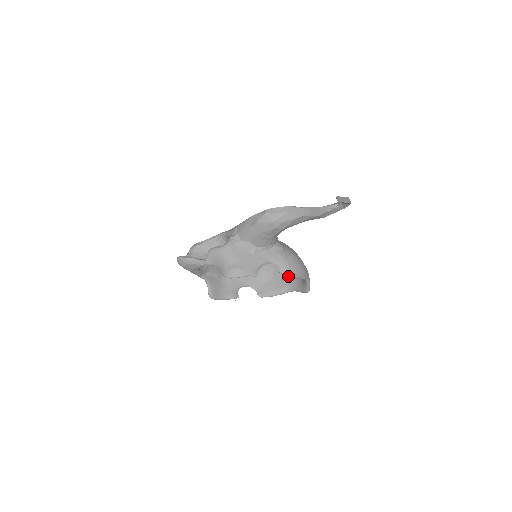
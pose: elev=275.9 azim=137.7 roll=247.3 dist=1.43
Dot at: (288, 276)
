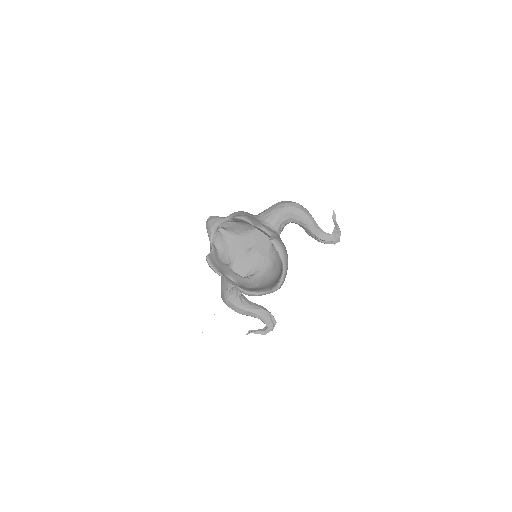
Dot at: (274, 243)
